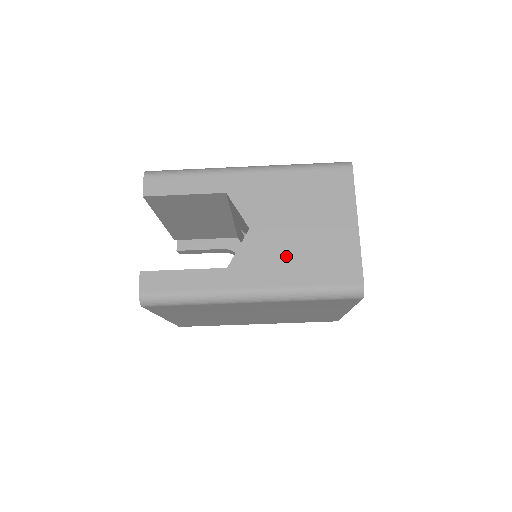
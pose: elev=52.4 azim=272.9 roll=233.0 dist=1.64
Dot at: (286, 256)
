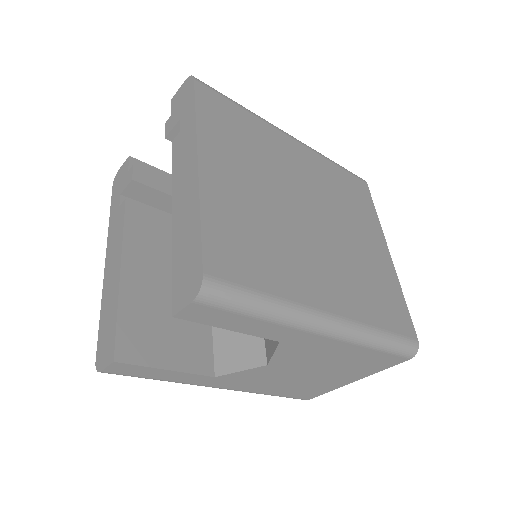
Dot at: (275, 382)
